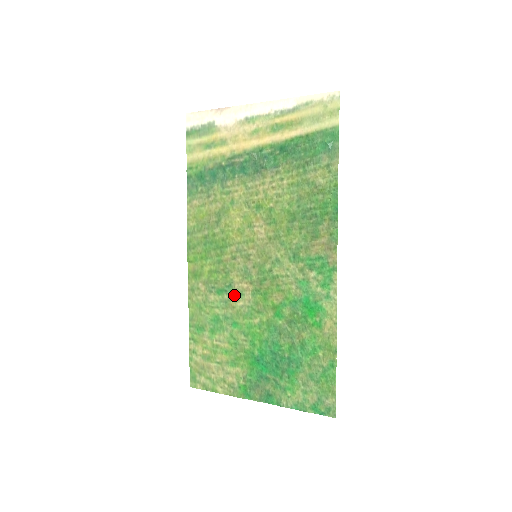
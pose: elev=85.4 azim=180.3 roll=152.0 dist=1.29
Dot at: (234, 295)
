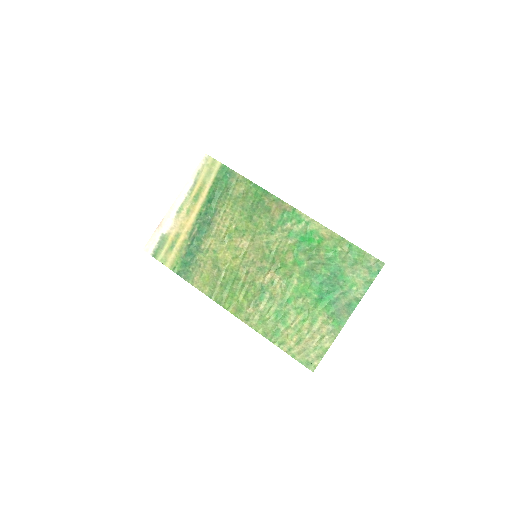
Dot at: (270, 288)
